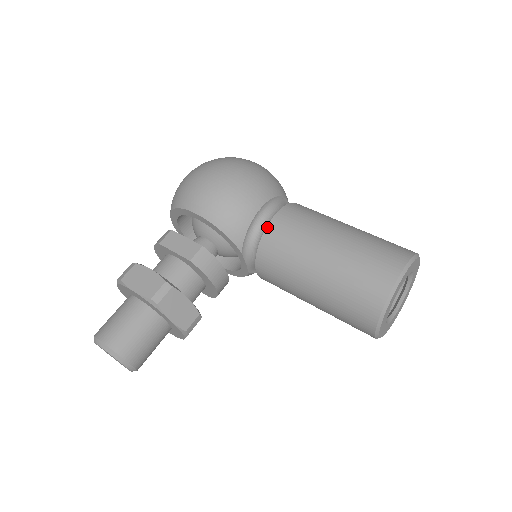
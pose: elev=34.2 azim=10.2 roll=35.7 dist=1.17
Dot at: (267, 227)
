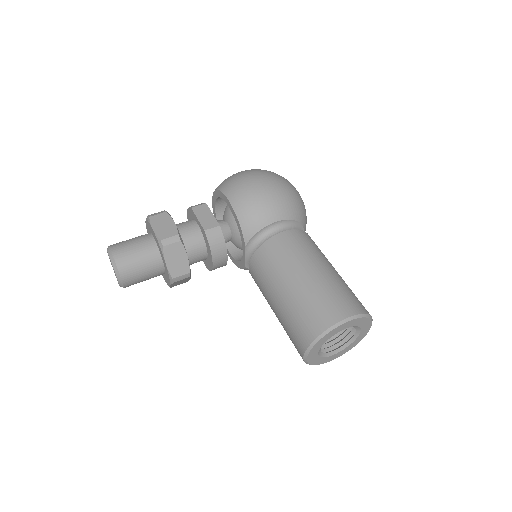
Dot at: (273, 237)
